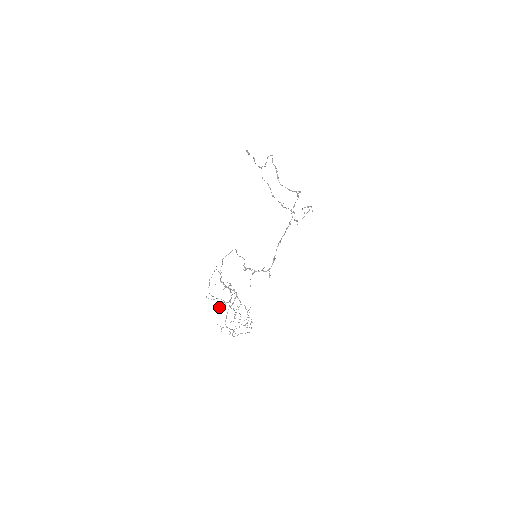
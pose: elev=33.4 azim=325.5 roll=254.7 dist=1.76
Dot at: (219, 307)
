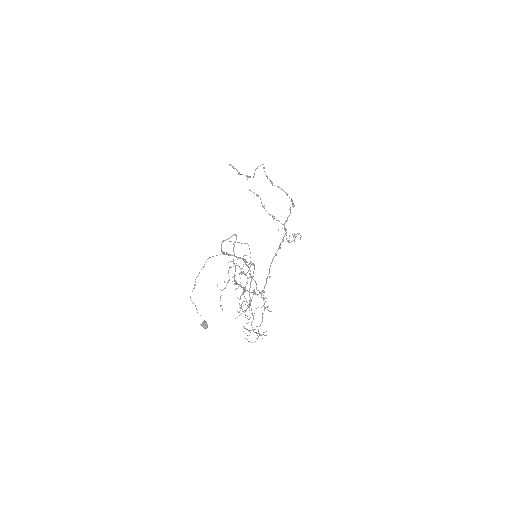
Dot at: occluded
